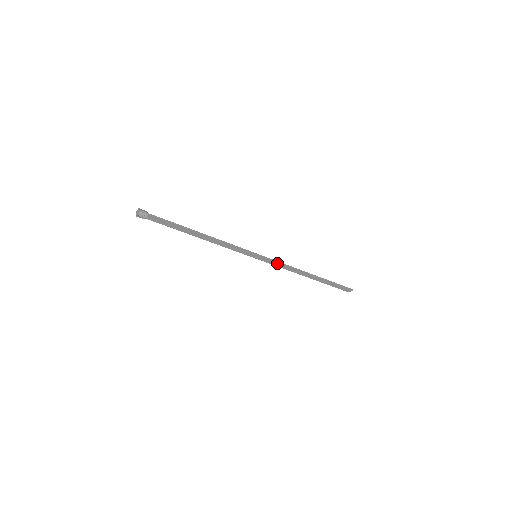
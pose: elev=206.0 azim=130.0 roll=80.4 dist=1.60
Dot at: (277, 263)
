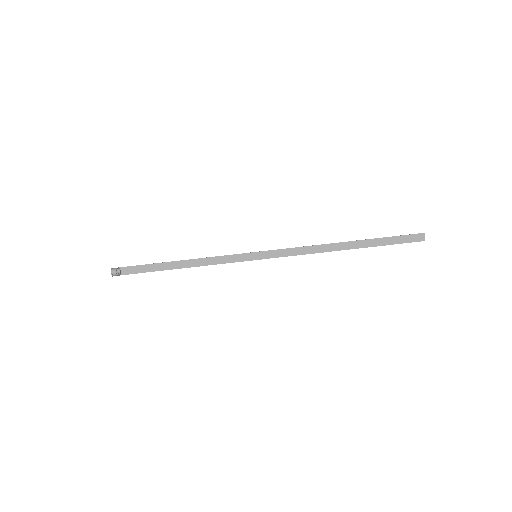
Dot at: (287, 252)
